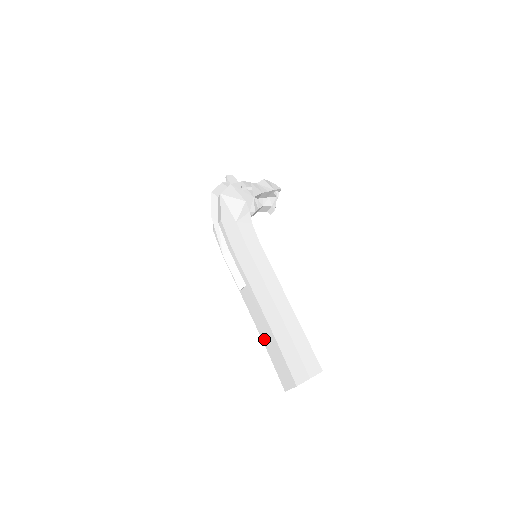
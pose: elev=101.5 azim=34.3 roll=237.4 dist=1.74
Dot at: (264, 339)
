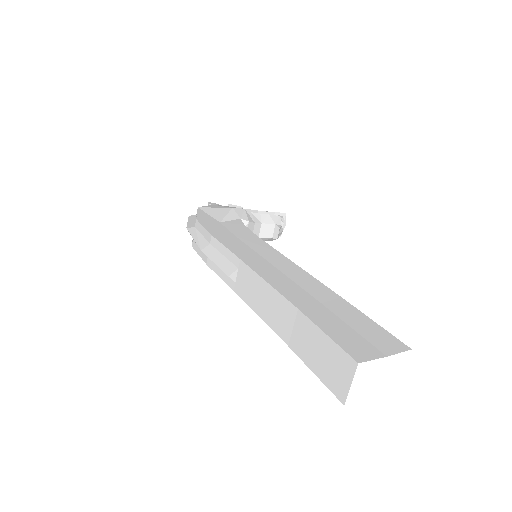
Dot at: (282, 332)
